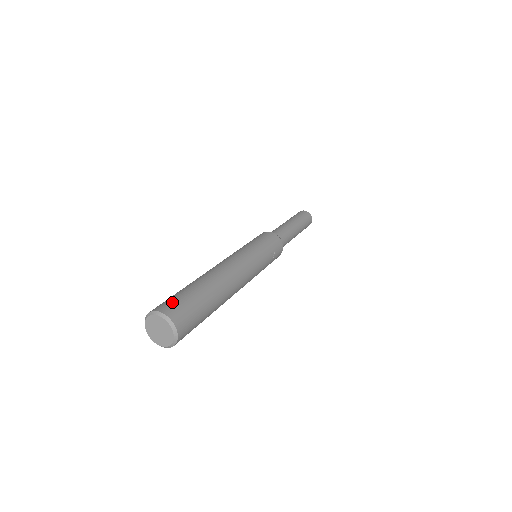
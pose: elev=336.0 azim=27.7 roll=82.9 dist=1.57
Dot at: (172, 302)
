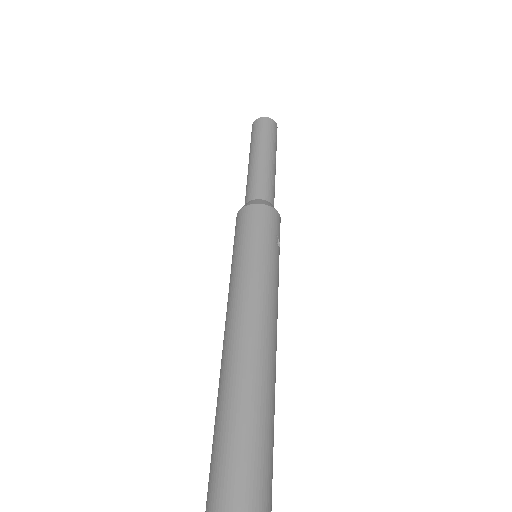
Dot at: (228, 480)
